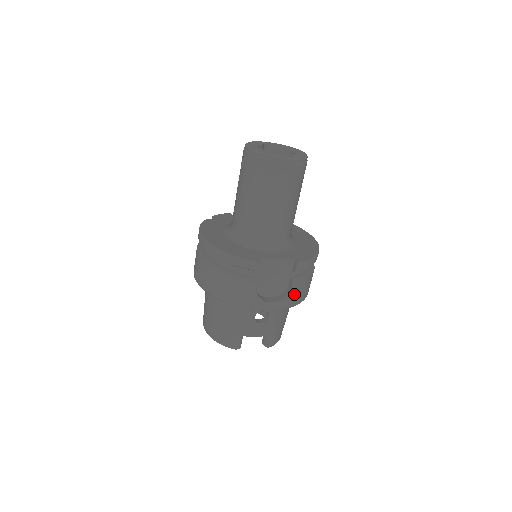
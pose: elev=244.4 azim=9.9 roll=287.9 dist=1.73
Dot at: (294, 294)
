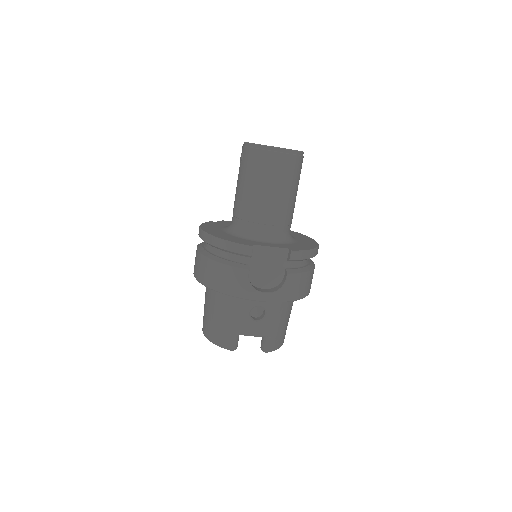
Dot at: (289, 286)
